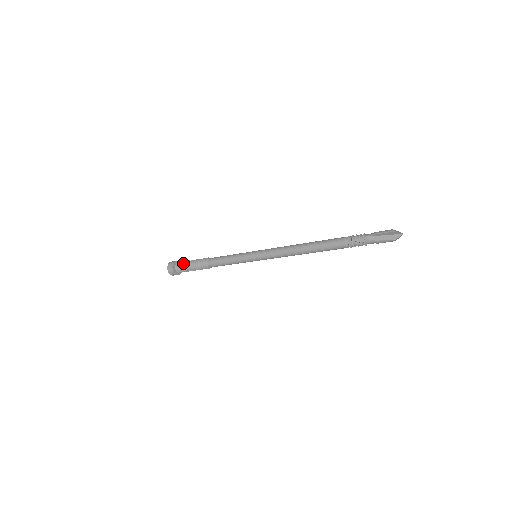
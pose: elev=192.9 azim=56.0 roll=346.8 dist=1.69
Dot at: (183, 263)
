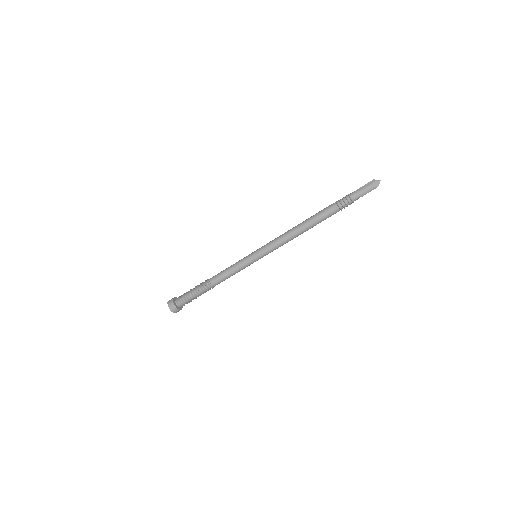
Dot at: occluded
